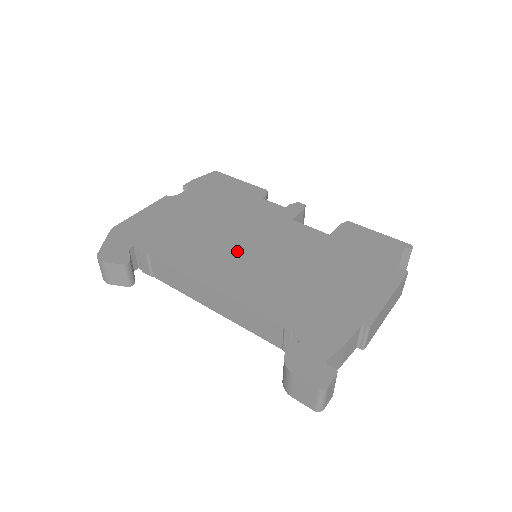
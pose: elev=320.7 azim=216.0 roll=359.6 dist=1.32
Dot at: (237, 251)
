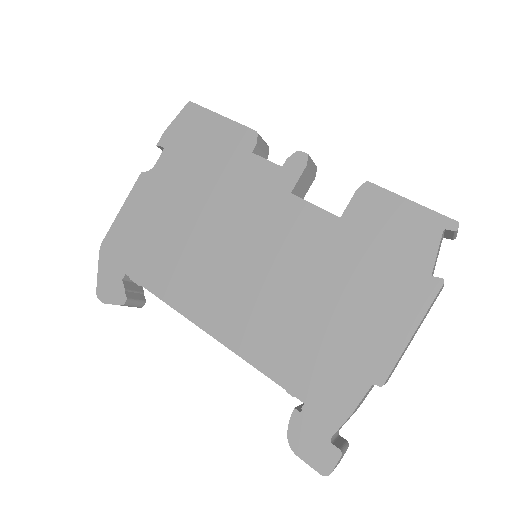
Dot at: (229, 268)
